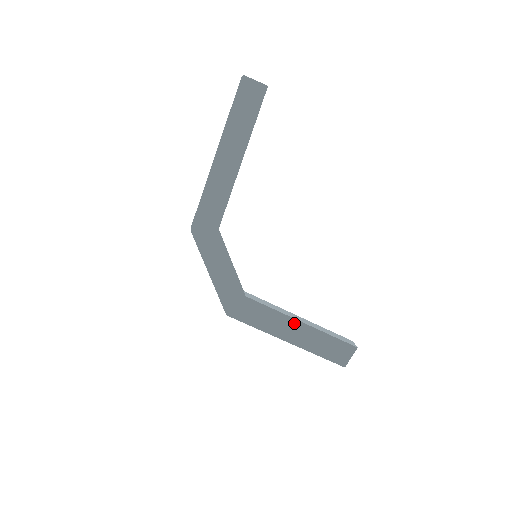
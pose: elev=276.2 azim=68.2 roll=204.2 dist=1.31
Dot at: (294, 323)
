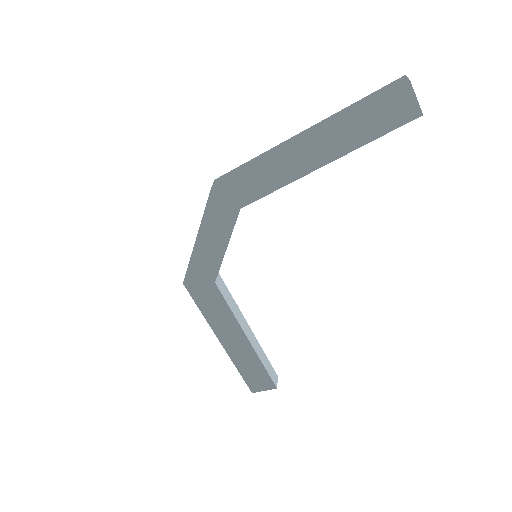
Dot at: (240, 334)
